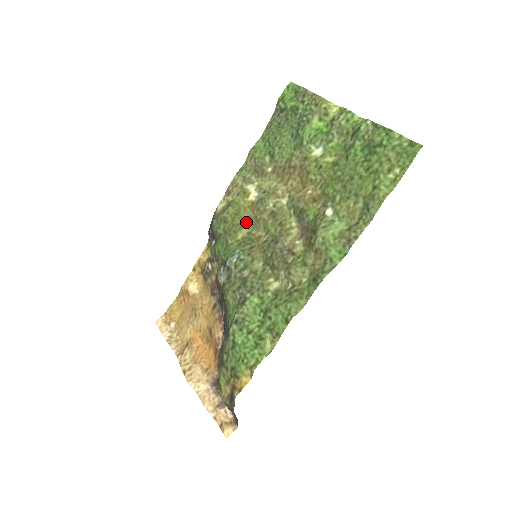
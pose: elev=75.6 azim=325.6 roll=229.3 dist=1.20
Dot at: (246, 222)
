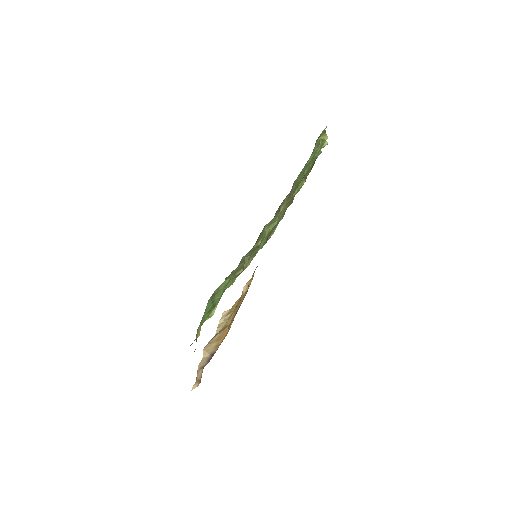
Dot at: occluded
